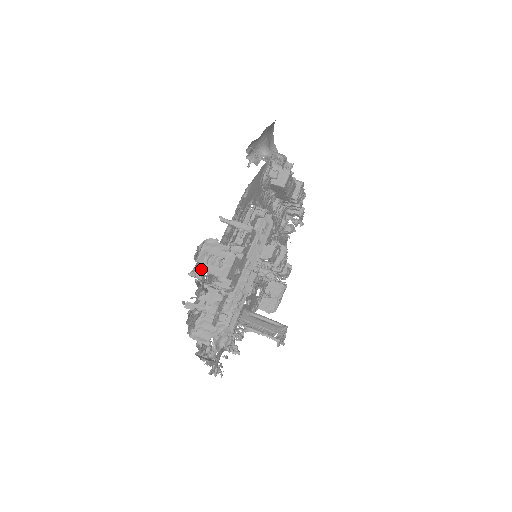
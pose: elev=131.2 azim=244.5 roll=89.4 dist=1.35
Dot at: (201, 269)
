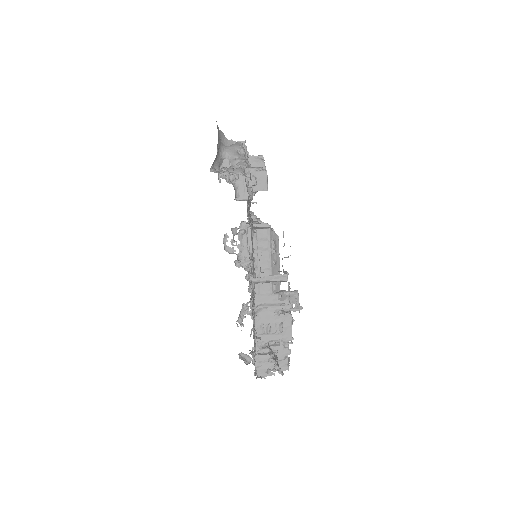
Dot at: (264, 341)
